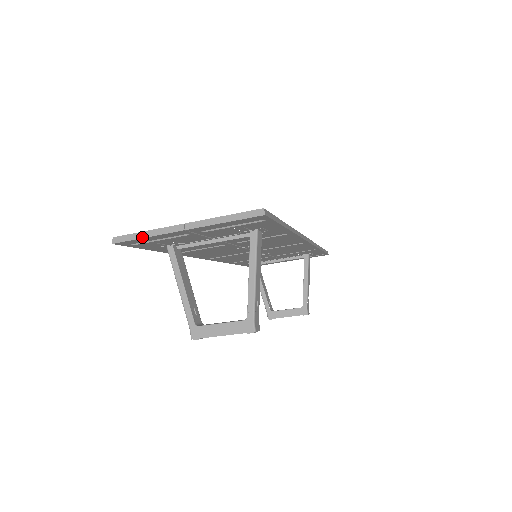
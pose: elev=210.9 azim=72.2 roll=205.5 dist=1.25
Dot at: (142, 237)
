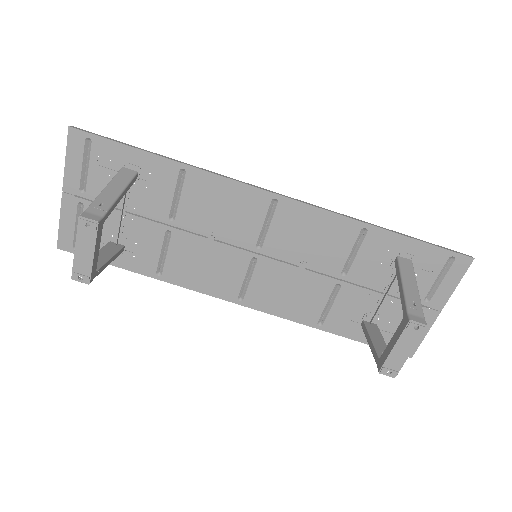
Dot at: (59, 225)
